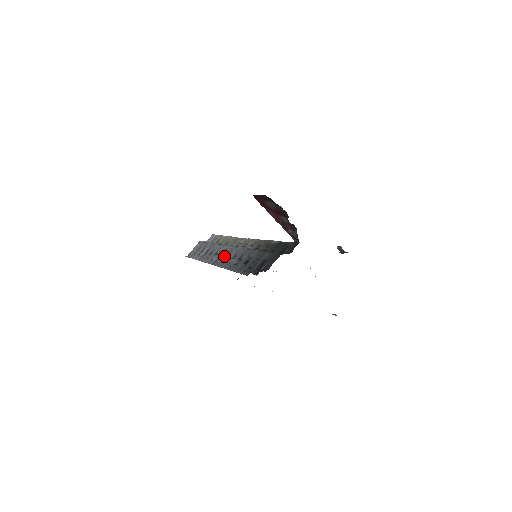
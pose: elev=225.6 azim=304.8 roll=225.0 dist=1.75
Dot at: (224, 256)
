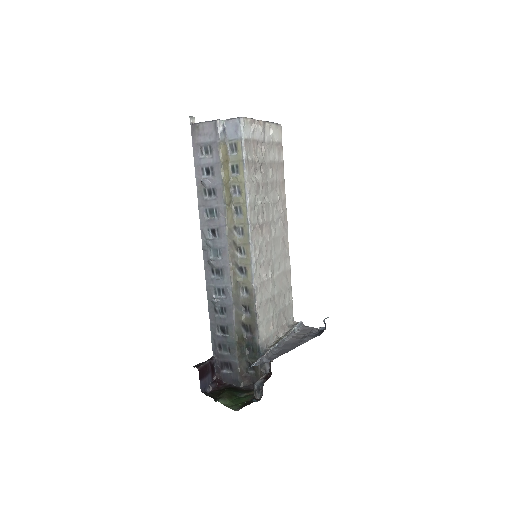
Dot at: (216, 265)
